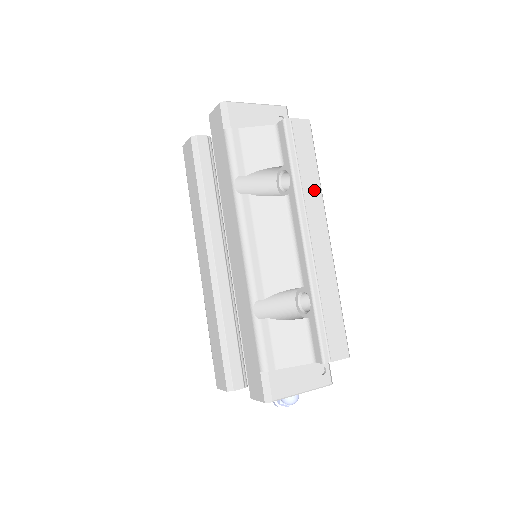
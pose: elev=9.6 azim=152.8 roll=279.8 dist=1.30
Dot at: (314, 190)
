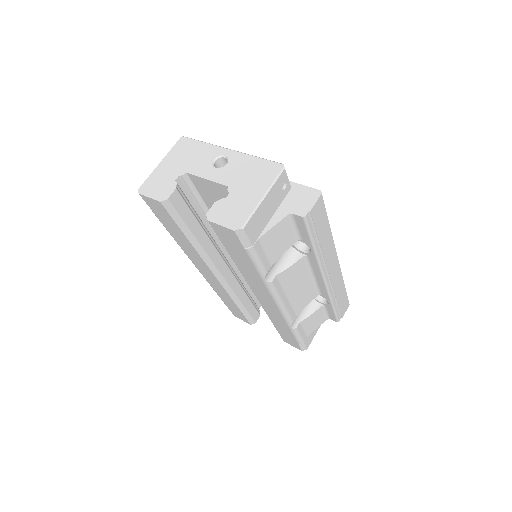
Dot at: (329, 244)
